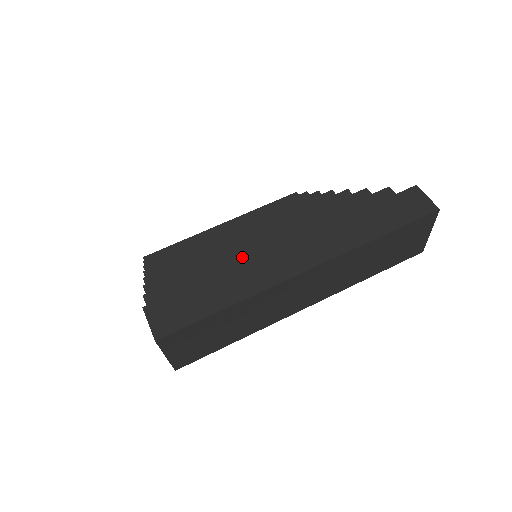
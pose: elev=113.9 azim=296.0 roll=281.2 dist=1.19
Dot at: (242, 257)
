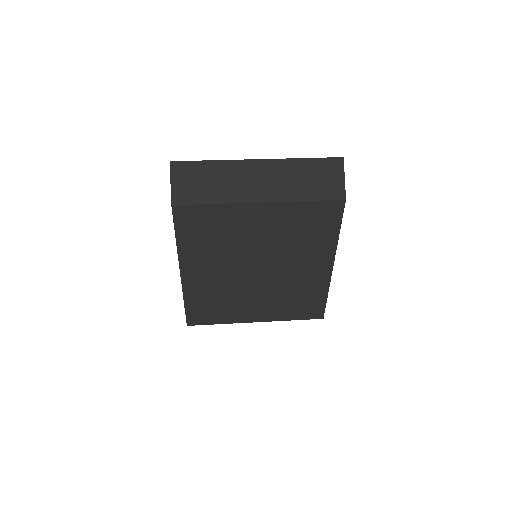
Dot at: occluded
